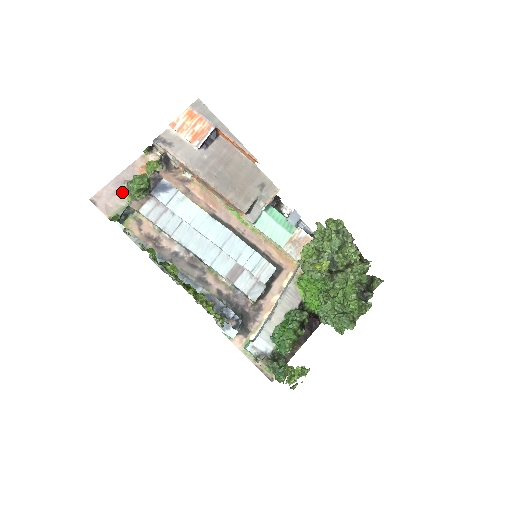
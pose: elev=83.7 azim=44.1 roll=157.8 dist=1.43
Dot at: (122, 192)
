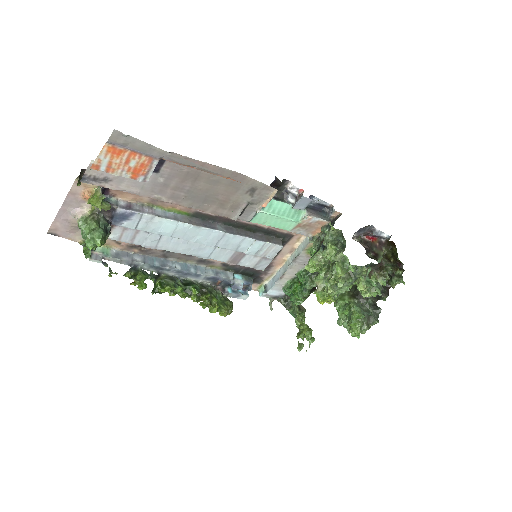
Dot at: (77, 223)
